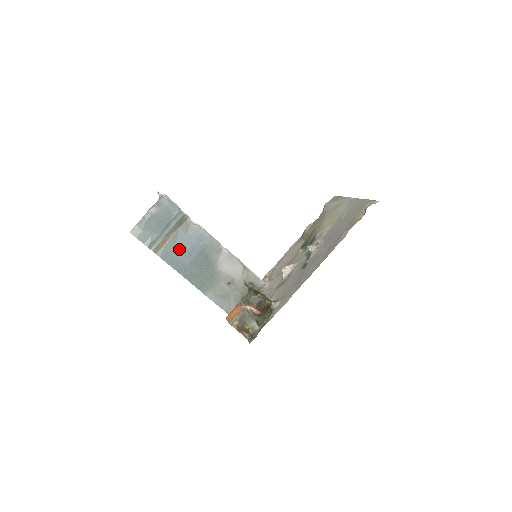
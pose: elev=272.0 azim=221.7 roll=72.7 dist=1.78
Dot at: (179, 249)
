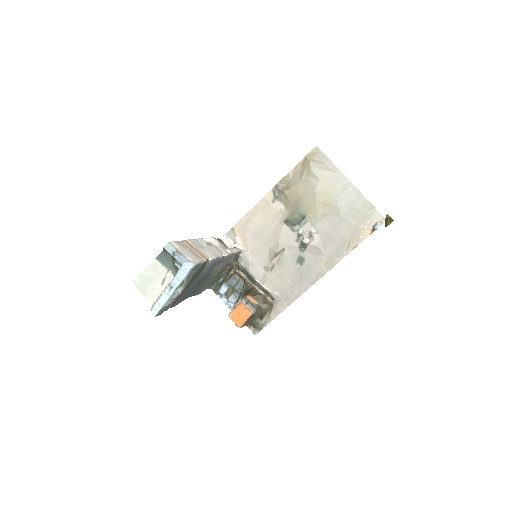
Dot at: occluded
